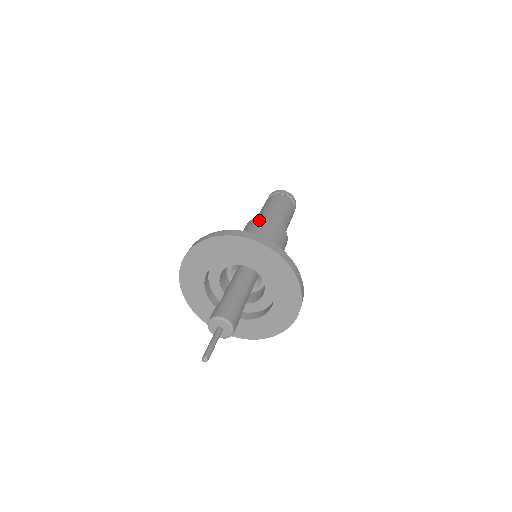
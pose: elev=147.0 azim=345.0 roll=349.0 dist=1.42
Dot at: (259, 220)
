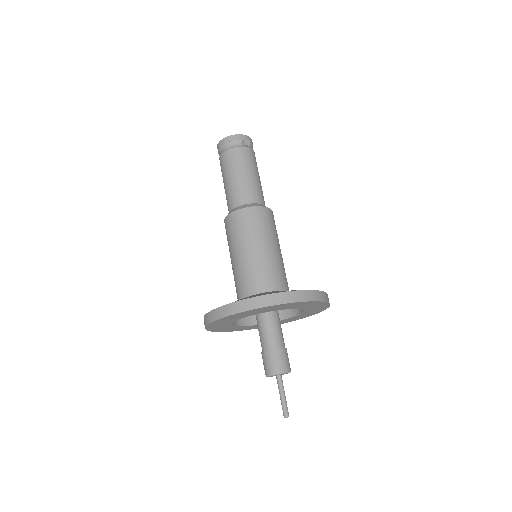
Dot at: (255, 216)
